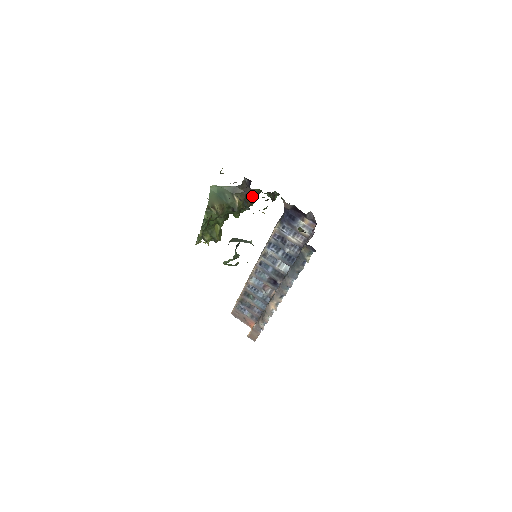
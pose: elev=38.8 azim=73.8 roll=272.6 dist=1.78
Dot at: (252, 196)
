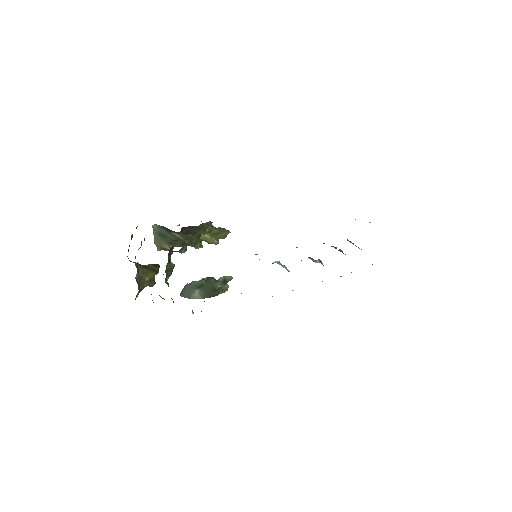
Dot at: (183, 231)
